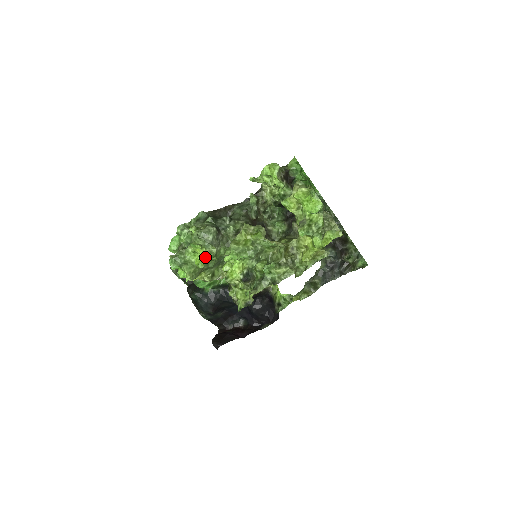
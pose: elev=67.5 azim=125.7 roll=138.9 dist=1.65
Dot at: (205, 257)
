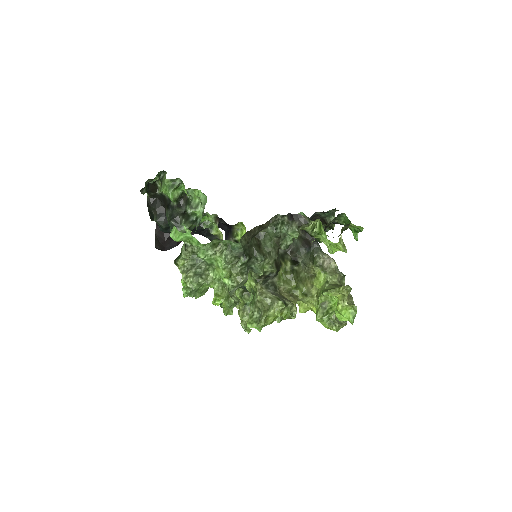
Dot at: occluded
